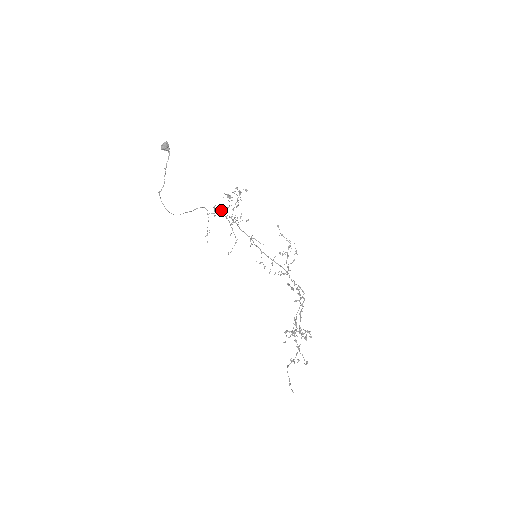
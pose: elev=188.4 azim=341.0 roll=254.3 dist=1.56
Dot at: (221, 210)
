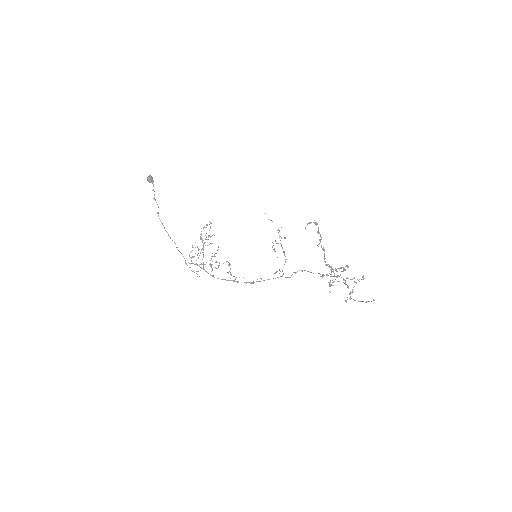
Dot at: (198, 253)
